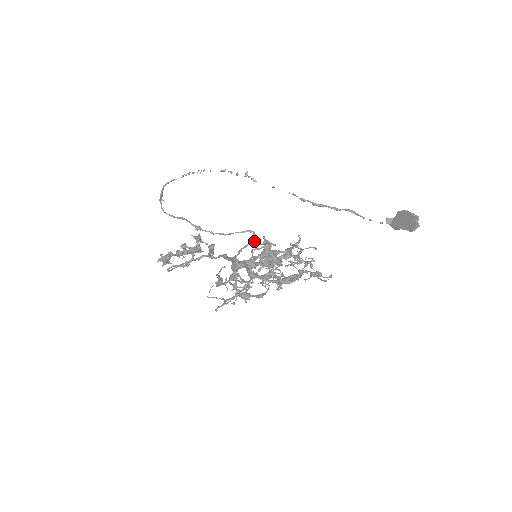
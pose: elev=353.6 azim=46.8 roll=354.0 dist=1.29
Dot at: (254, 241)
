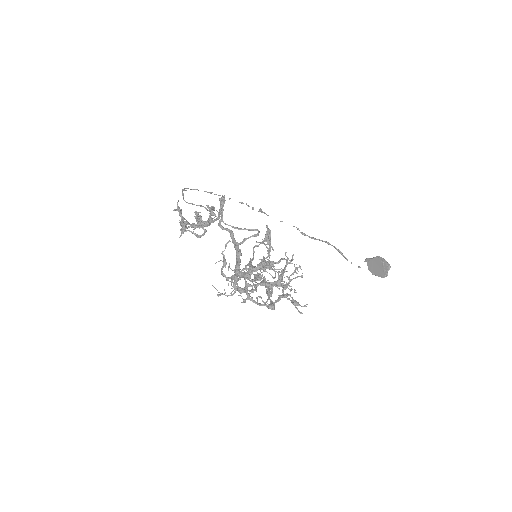
Dot at: occluded
